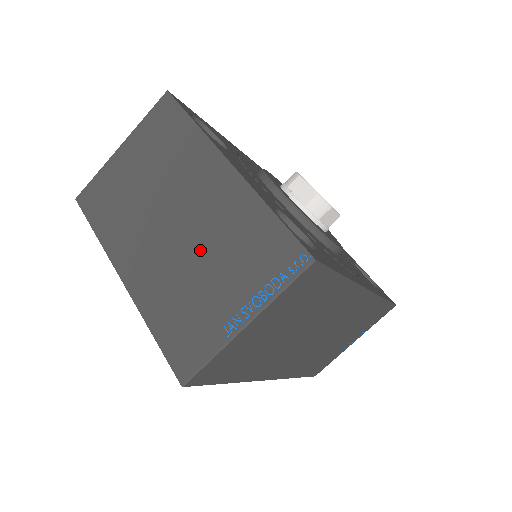
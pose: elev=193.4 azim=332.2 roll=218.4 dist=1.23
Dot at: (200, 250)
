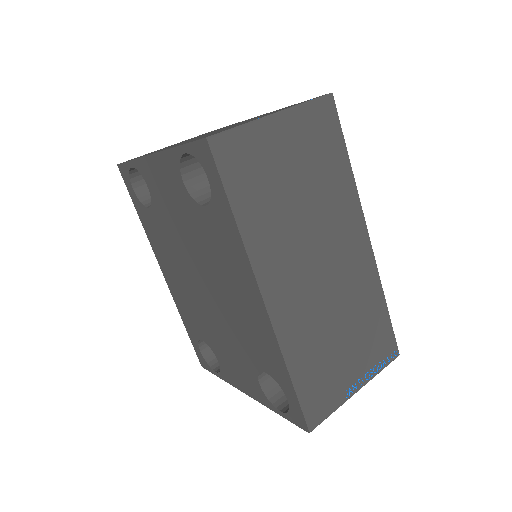
Dot at: (234, 125)
